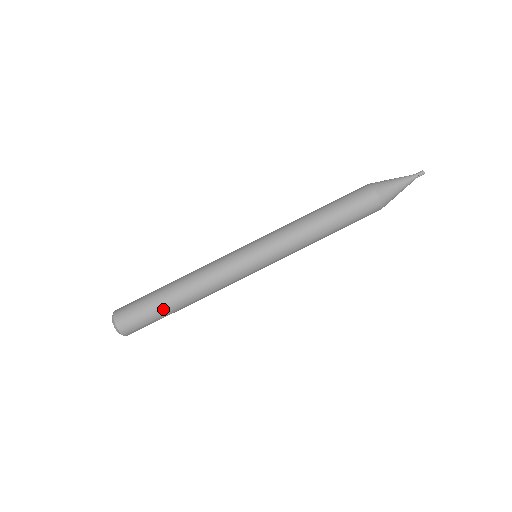
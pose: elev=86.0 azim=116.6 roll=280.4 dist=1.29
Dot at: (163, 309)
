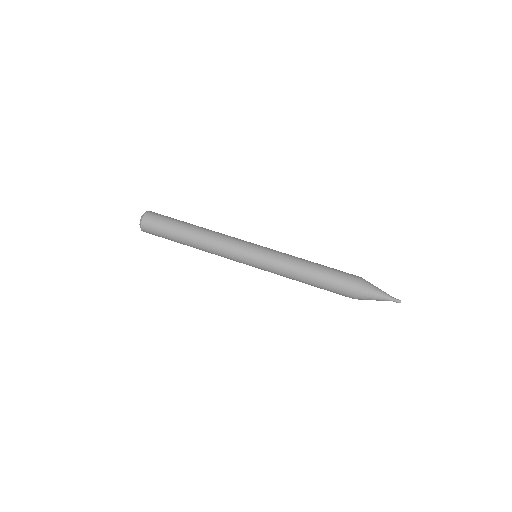
Dot at: (181, 223)
